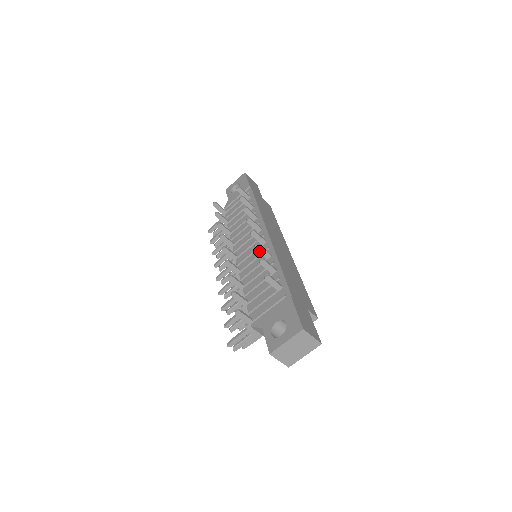
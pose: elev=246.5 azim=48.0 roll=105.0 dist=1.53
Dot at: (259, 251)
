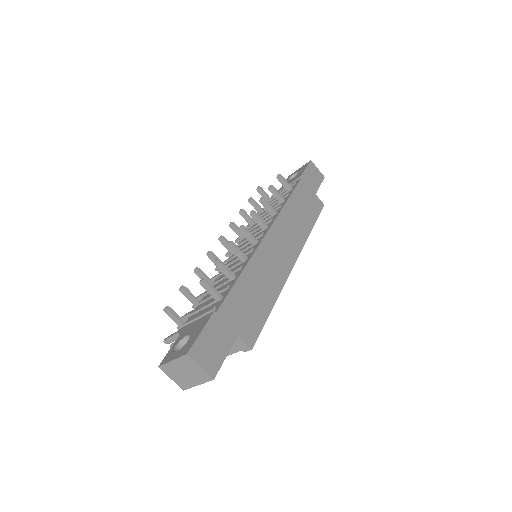
Dot at: (232, 250)
